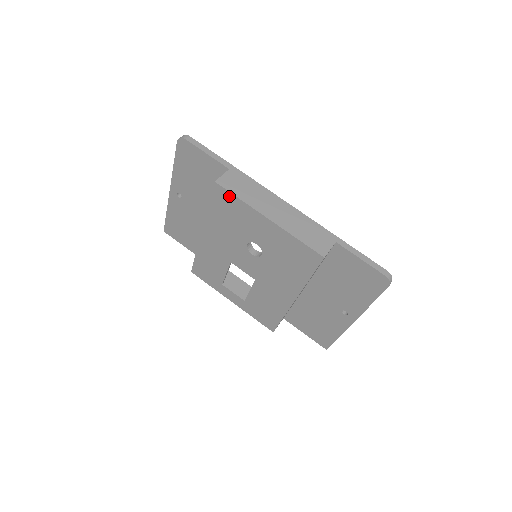
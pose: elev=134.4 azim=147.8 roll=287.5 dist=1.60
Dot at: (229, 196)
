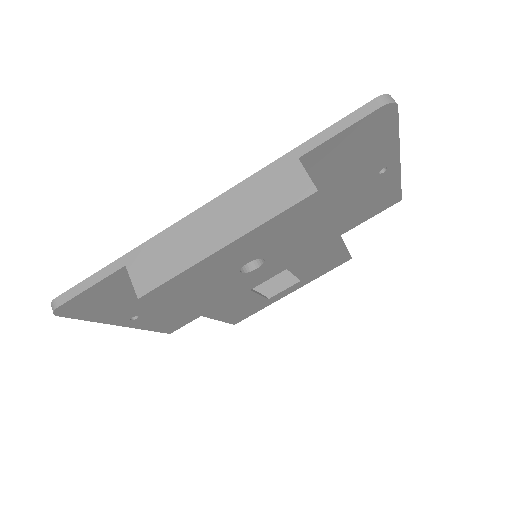
Dot at: (167, 286)
